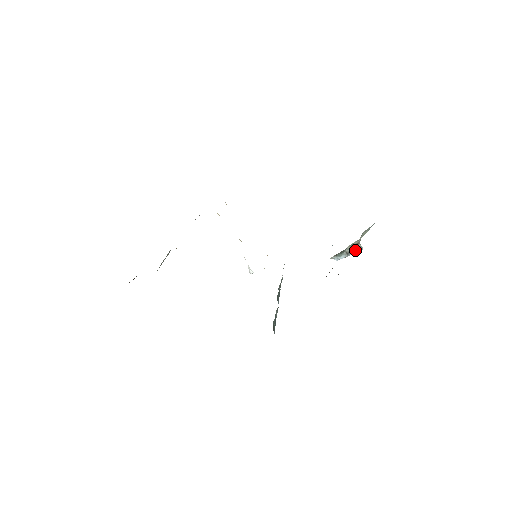
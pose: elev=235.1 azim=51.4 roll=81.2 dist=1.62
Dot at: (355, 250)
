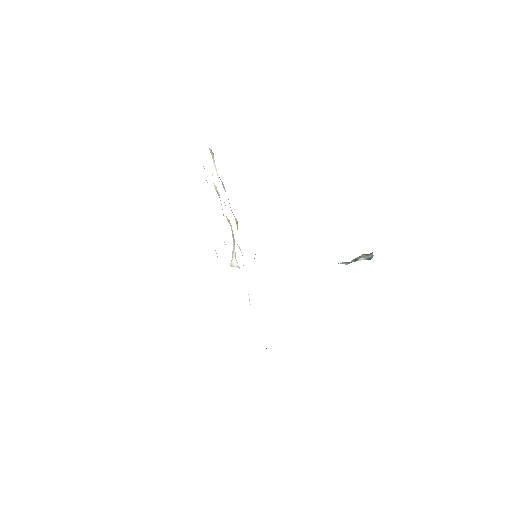
Dot at: (365, 258)
